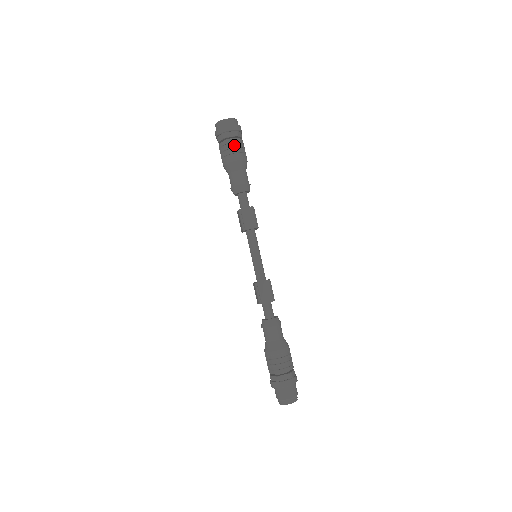
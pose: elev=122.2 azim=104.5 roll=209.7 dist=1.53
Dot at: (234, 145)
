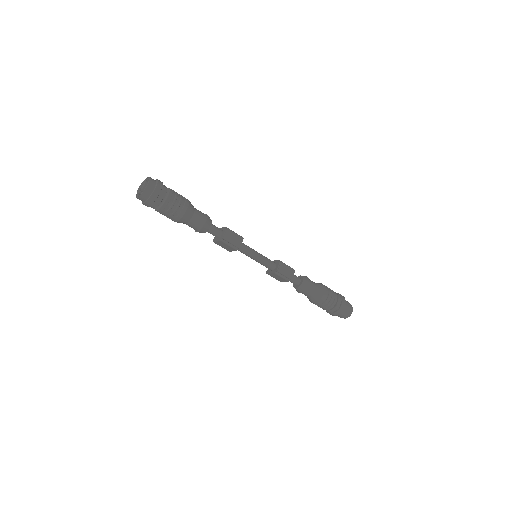
Dot at: (173, 199)
